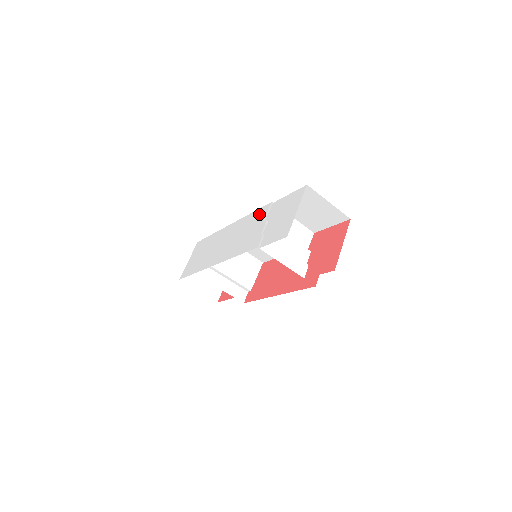
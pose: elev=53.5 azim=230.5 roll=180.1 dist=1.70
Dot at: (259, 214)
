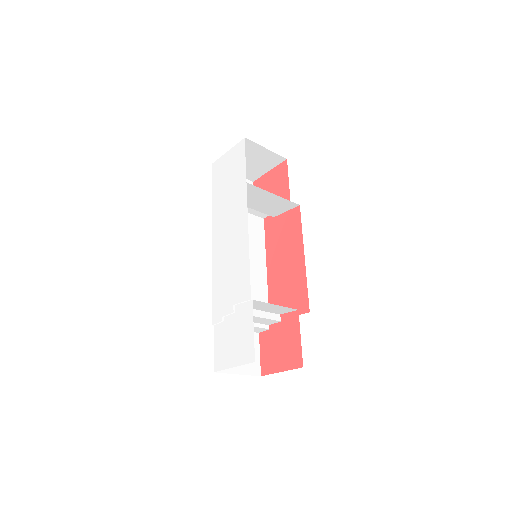
Dot at: (243, 284)
